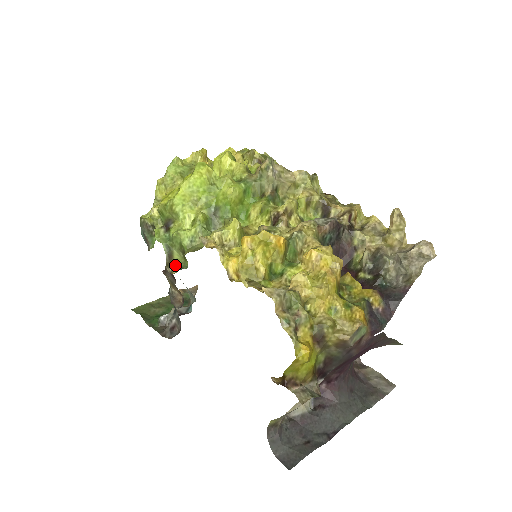
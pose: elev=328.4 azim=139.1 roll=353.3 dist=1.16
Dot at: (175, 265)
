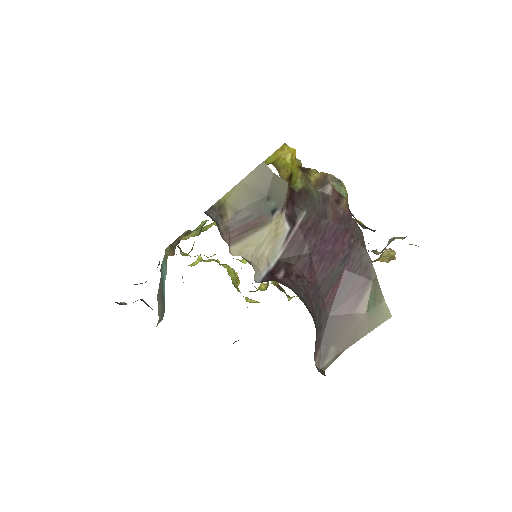
Dot at: (187, 238)
